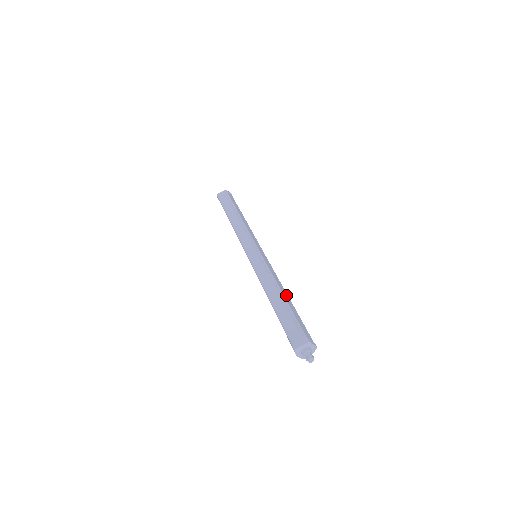
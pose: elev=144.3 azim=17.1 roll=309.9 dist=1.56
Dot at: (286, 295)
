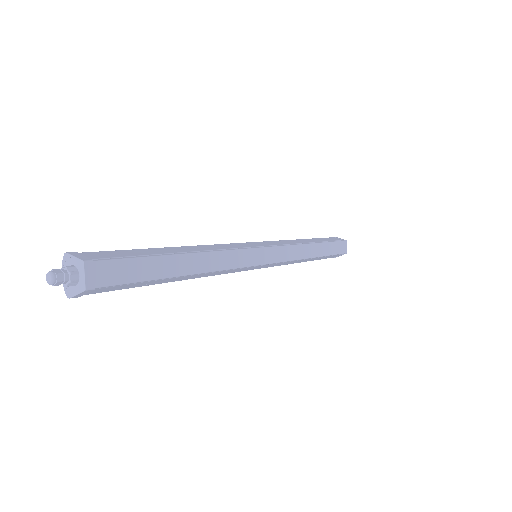
Dot at: (192, 266)
